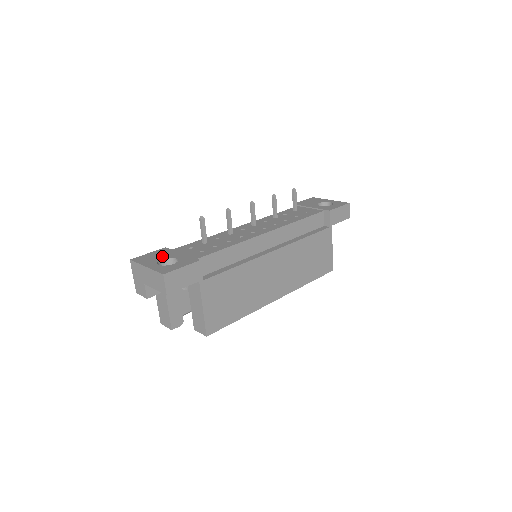
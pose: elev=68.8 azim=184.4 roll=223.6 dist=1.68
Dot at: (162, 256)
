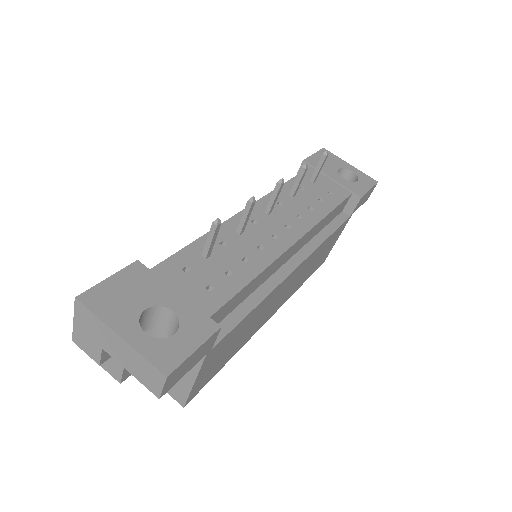
Dot at: (142, 297)
